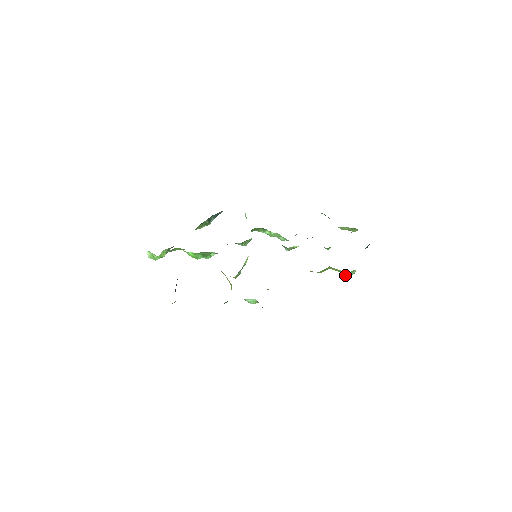
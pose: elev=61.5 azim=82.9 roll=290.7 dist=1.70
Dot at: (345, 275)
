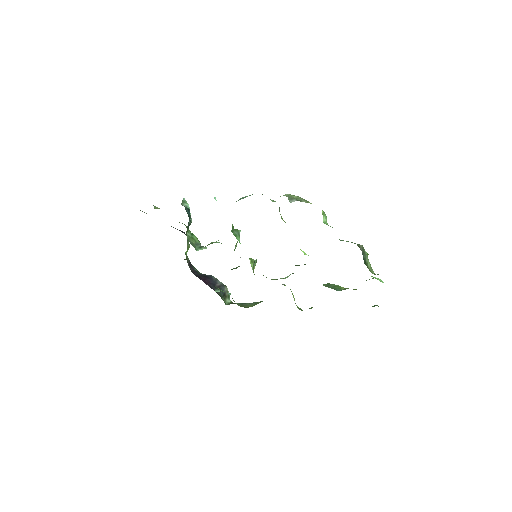
Dot at: occluded
